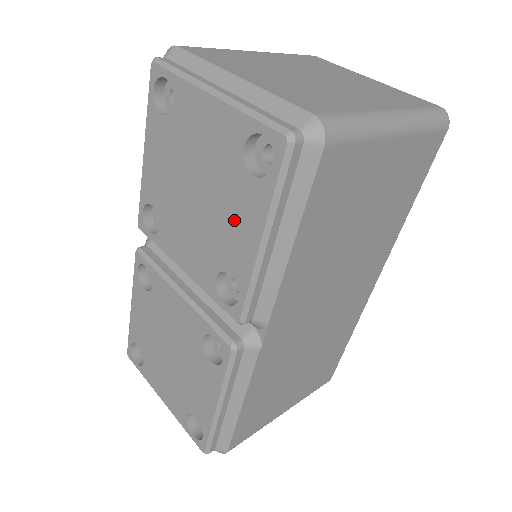
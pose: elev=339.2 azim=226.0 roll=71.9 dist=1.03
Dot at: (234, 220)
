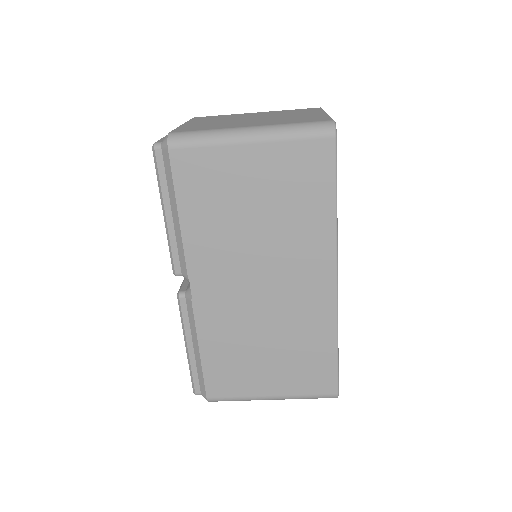
Dot at: occluded
